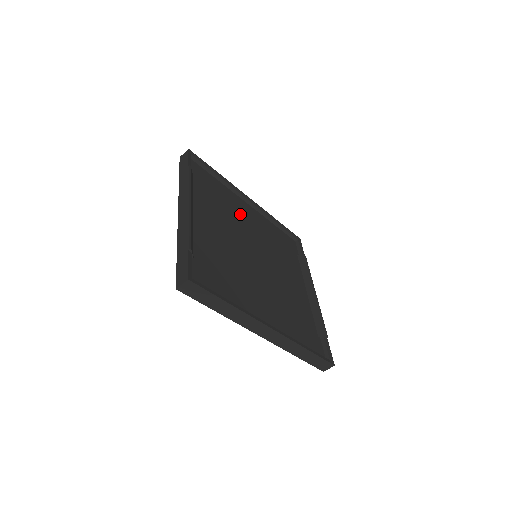
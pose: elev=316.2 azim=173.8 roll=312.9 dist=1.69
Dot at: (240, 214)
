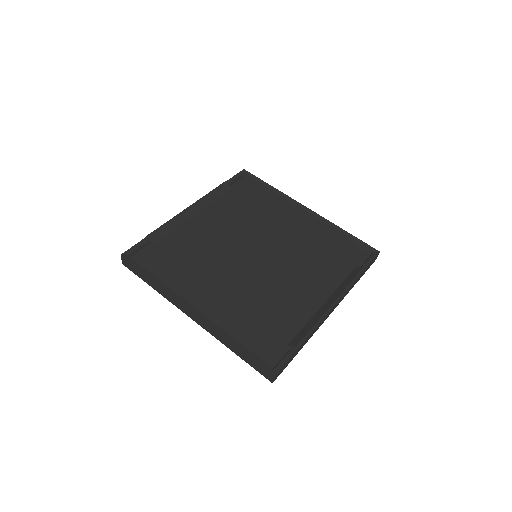
Dot at: (275, 221)
